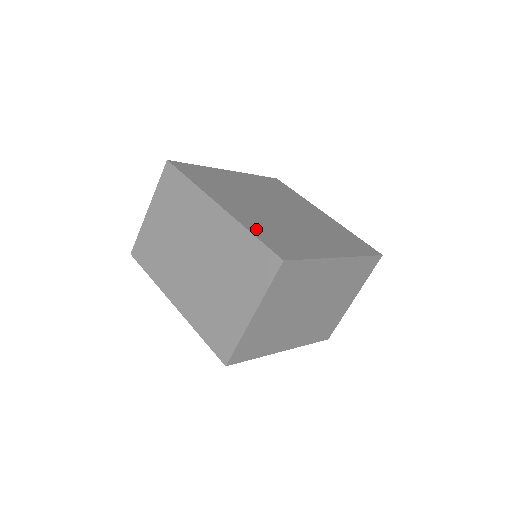
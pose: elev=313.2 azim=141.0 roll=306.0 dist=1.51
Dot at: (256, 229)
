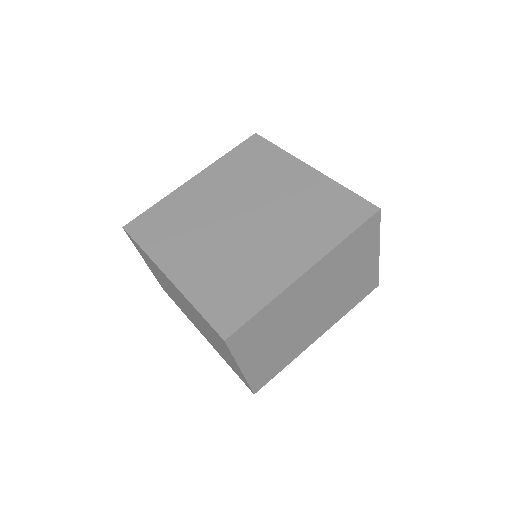
Dot at: (203, 296)
